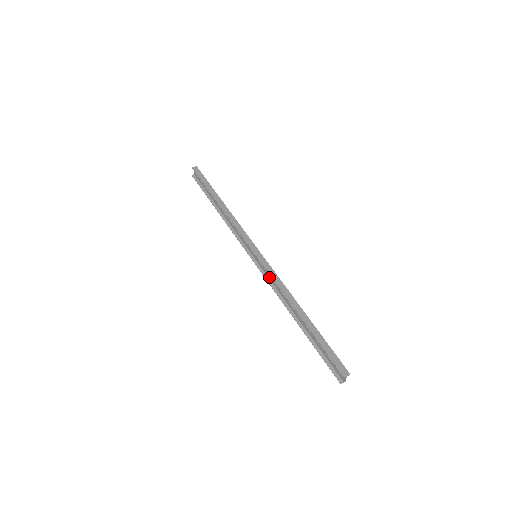
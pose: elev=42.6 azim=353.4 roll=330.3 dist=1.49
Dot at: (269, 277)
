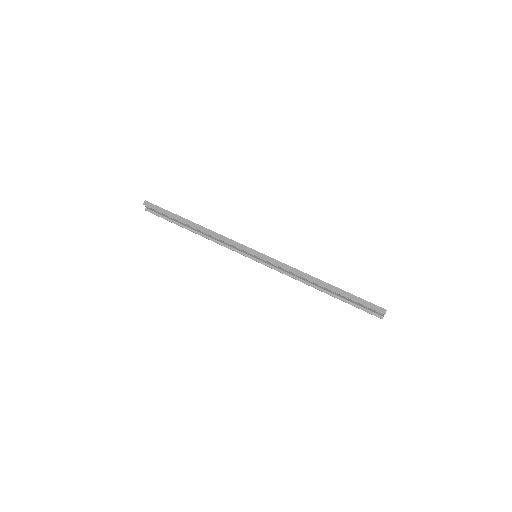
Dot at: (278, 268)
